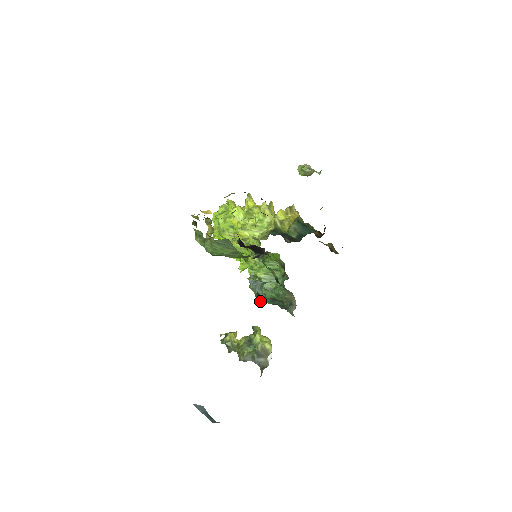
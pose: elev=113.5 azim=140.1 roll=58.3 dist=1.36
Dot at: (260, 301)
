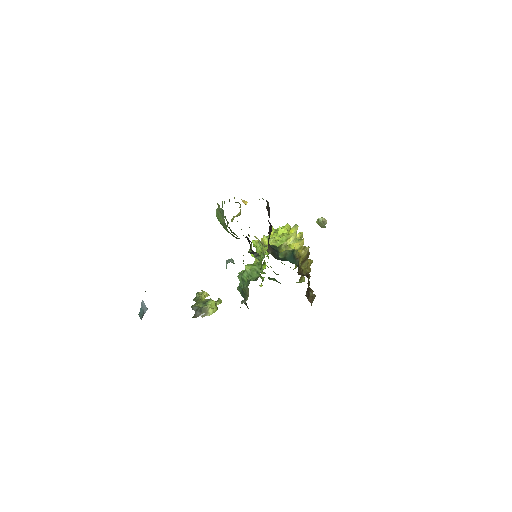
Dot at: (237, 288)
